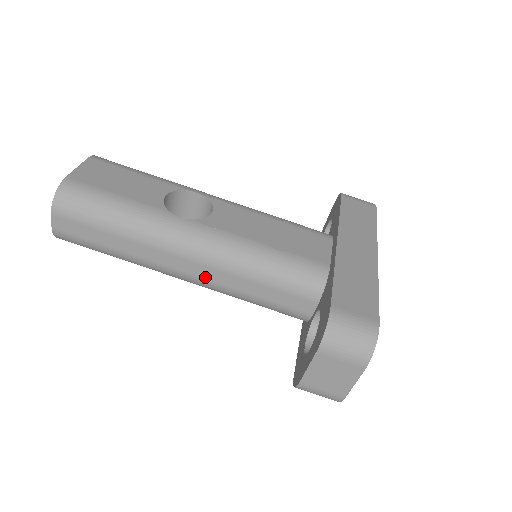
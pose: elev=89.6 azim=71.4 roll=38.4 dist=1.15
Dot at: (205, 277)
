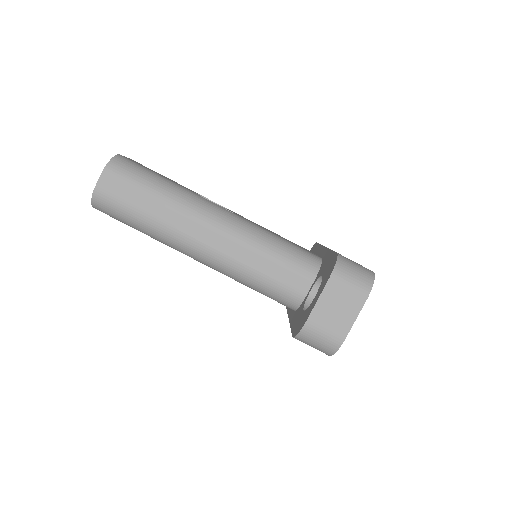
Dot at: (221, 248)
